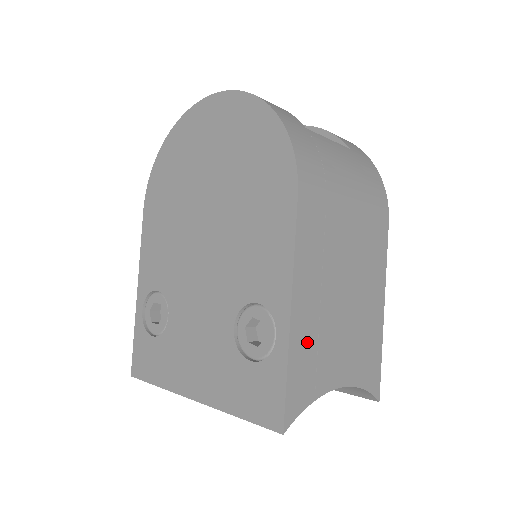
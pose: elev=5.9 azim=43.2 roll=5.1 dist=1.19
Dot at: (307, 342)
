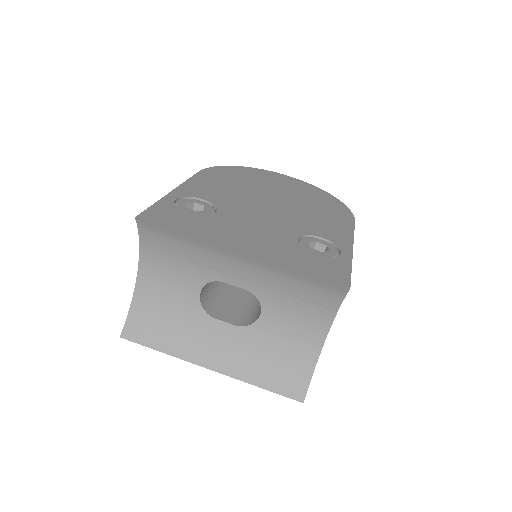
Dot at: occluded
